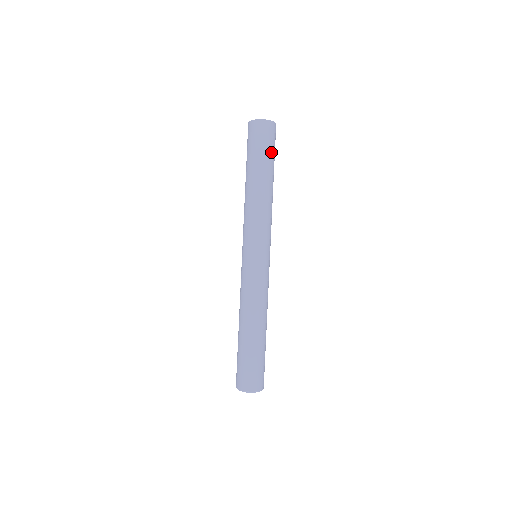
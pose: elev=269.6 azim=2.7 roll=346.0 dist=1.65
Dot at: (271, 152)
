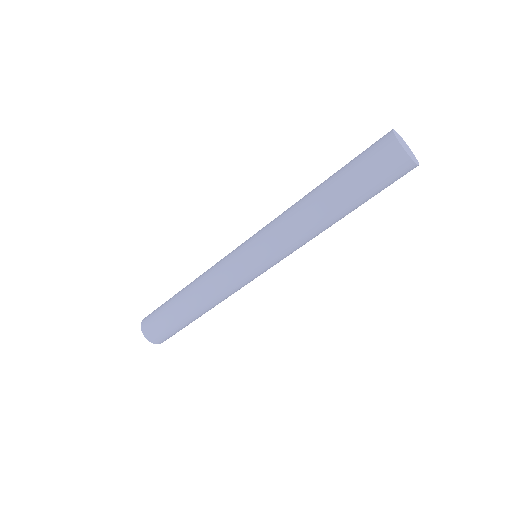
Dot at: (377, 193)
